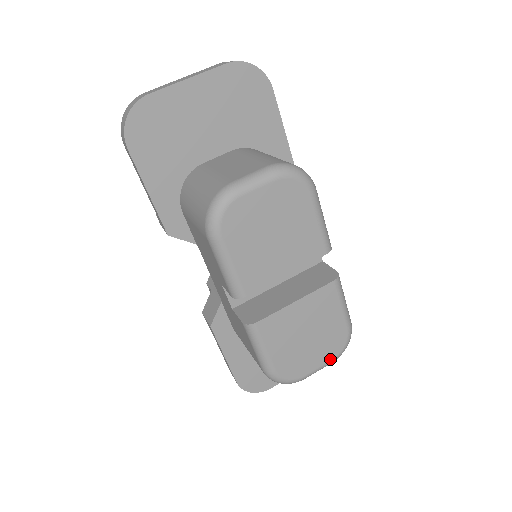
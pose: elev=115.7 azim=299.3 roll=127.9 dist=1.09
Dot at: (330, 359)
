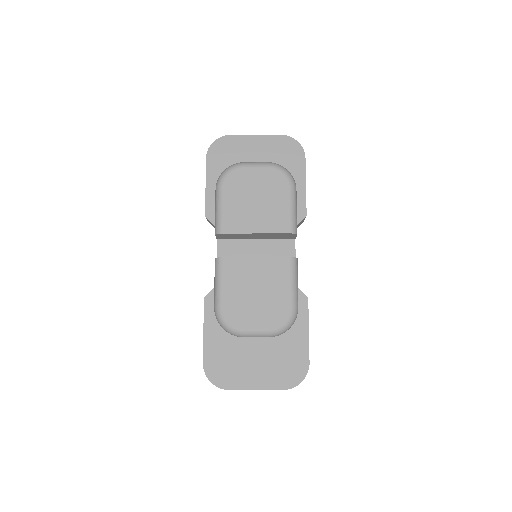
Dot at: (269, 327)
